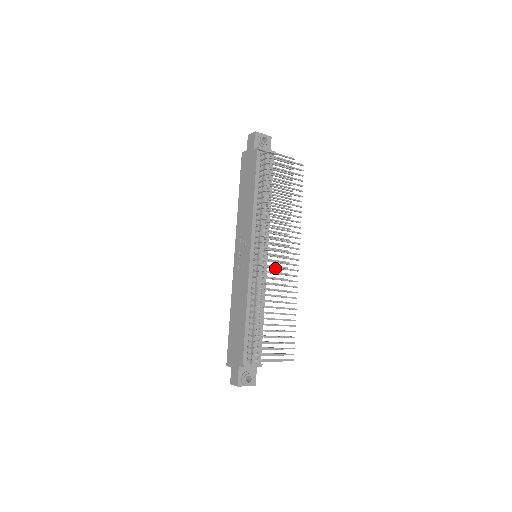
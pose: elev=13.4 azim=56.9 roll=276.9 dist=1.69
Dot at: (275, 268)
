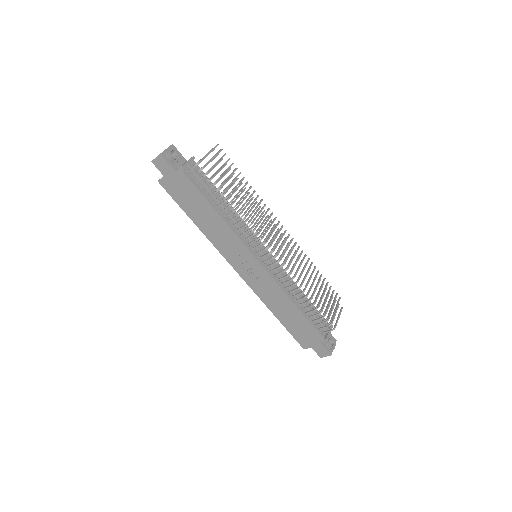
Dot at: occluded
